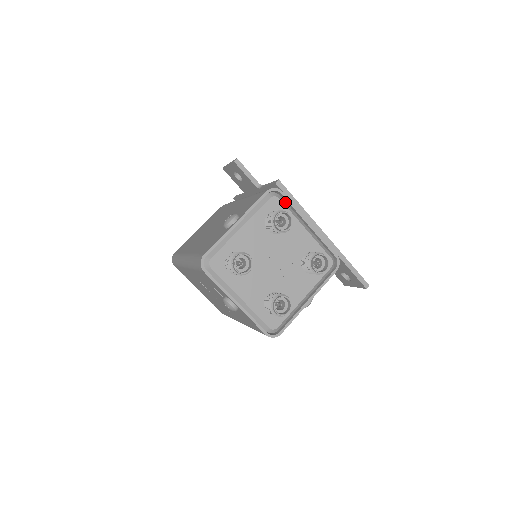
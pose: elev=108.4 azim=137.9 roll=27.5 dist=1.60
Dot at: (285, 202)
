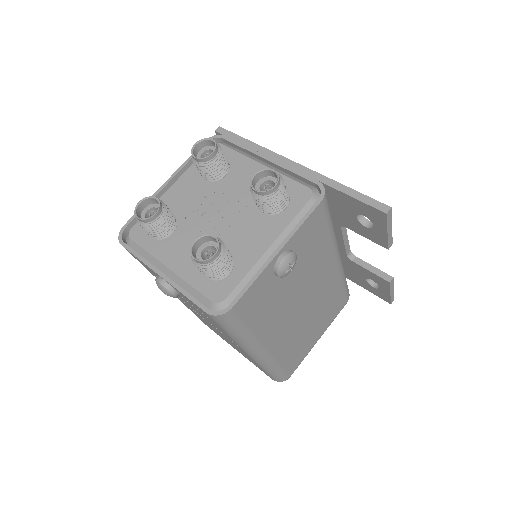
Dot at: (232, 147)
